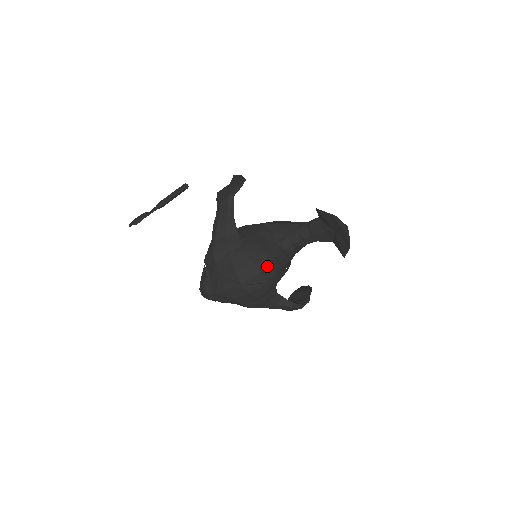
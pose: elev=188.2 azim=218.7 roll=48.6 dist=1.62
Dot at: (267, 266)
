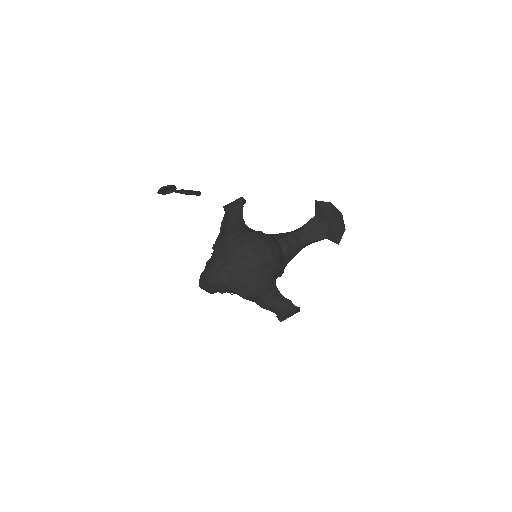
Dot at: (274, 247)
